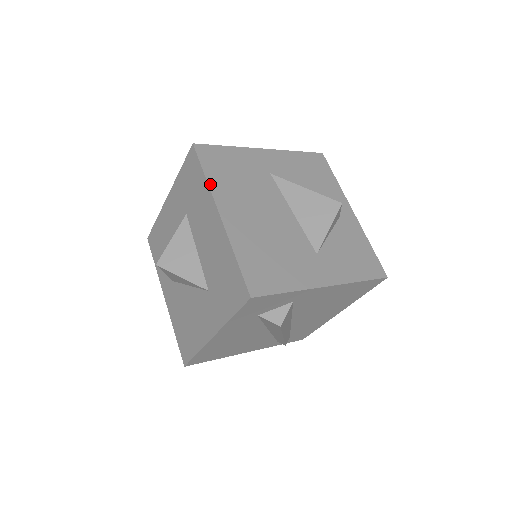
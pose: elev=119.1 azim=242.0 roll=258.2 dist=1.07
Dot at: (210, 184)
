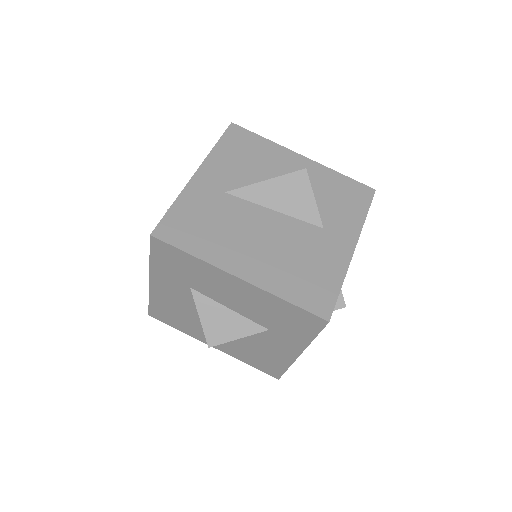
Dot at: (204, 259)
